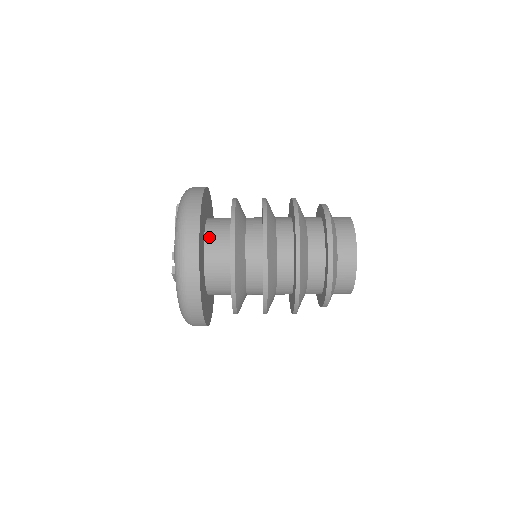
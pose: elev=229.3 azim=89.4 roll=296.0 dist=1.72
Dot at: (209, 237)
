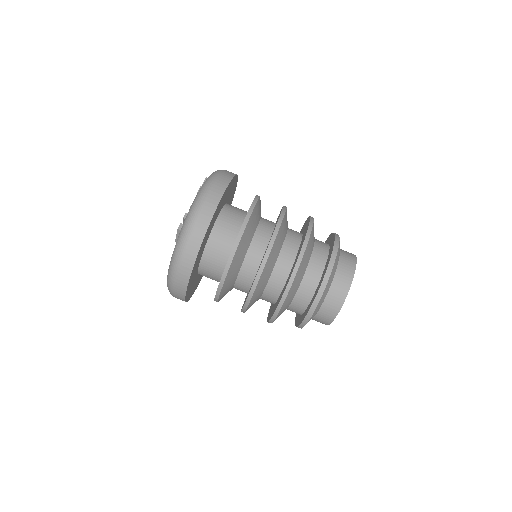
Dot at: (224, 215)
